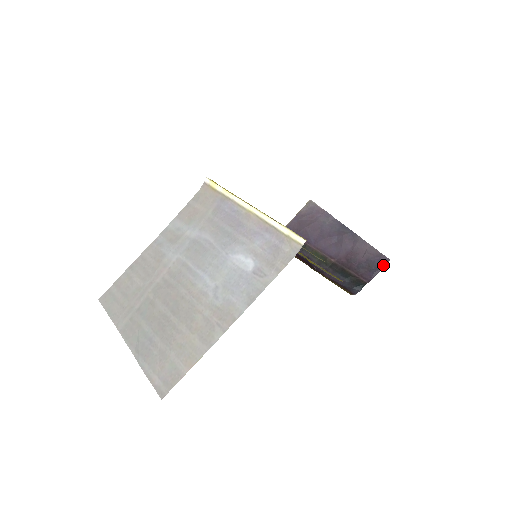
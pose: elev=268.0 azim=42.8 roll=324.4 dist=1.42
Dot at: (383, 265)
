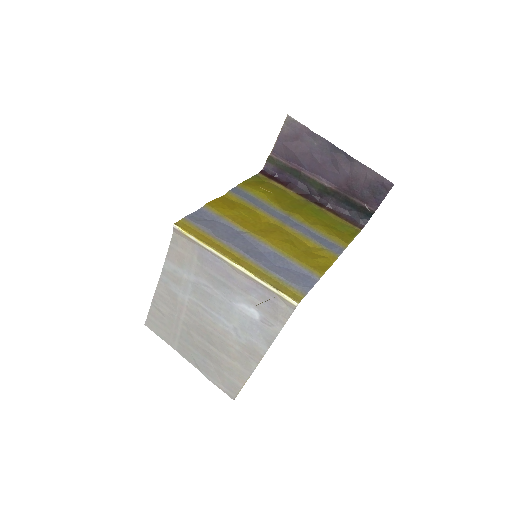
Dot at: (388, 190)
